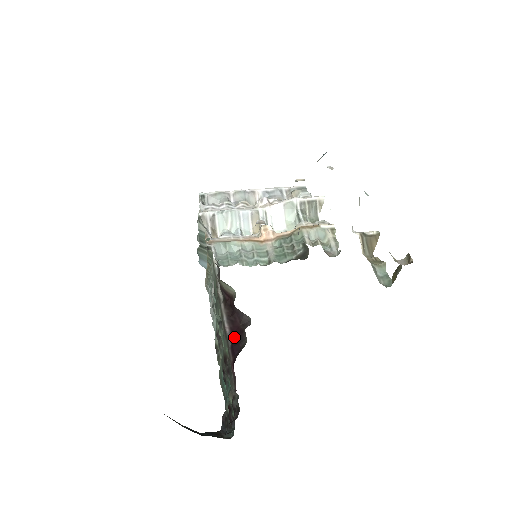
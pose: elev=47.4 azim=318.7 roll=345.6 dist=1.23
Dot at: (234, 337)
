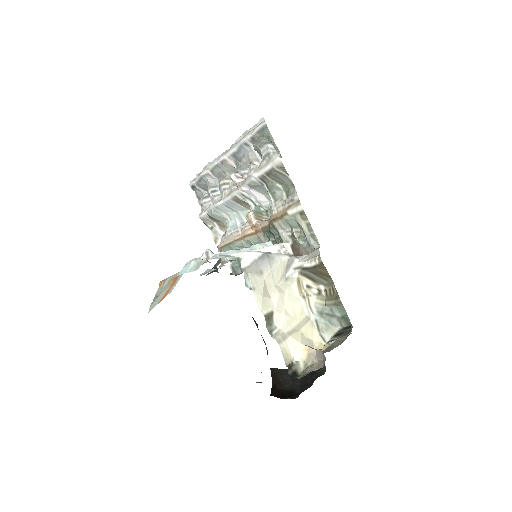
Dot at: occluded
